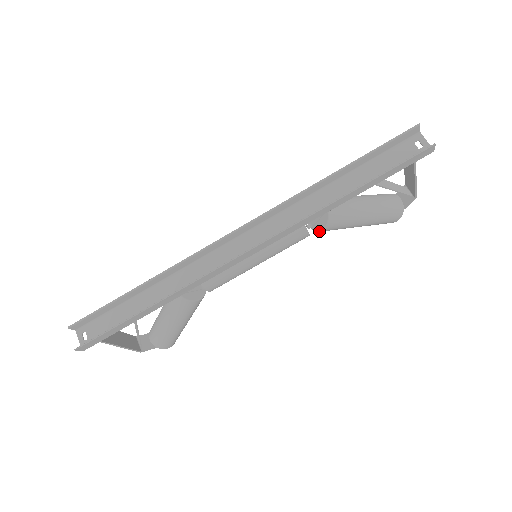
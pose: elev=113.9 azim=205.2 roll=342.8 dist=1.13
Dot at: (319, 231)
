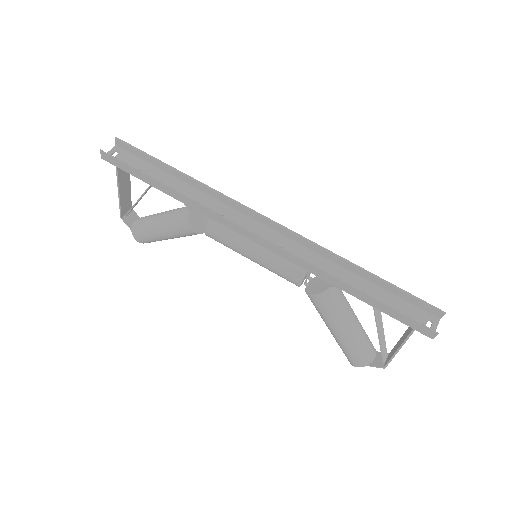
Dot at: (308, 293)
